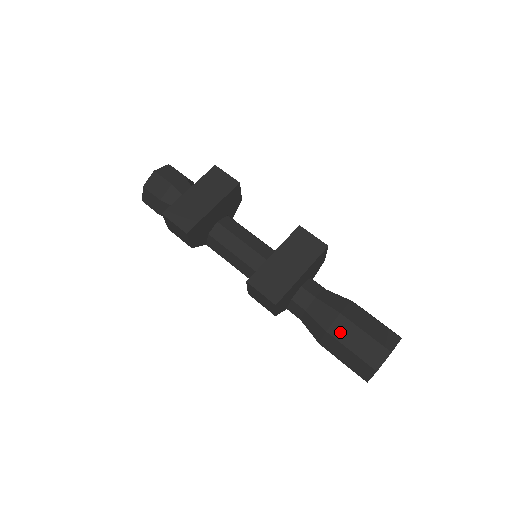
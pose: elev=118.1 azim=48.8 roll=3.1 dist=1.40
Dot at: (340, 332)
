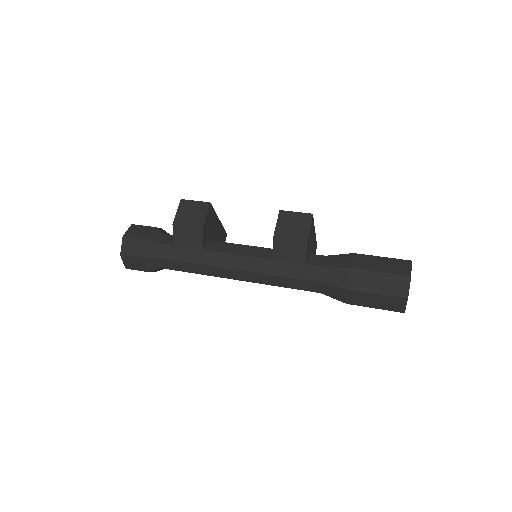
Dot at: occluded
